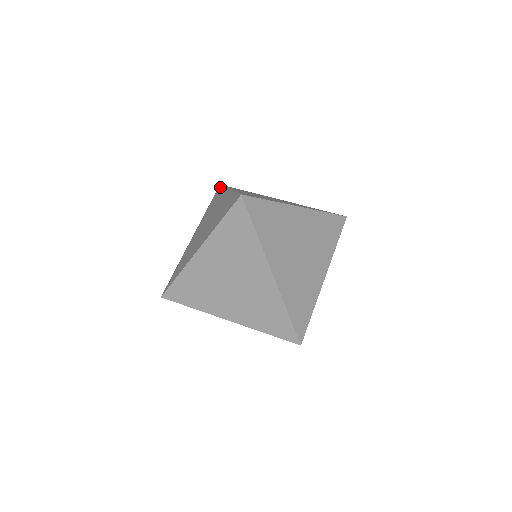
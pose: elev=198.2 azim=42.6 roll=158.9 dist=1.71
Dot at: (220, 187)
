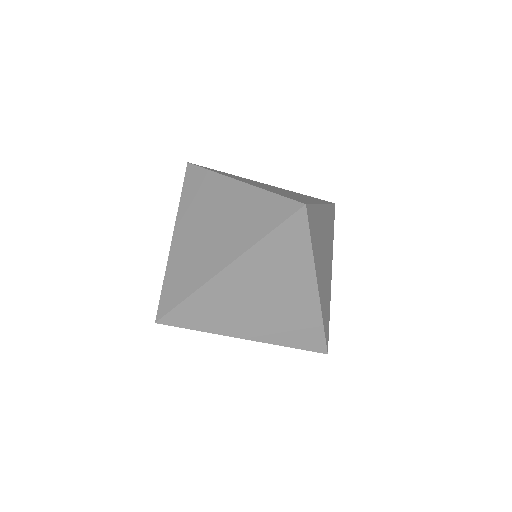
Dot at: (185, 180)
